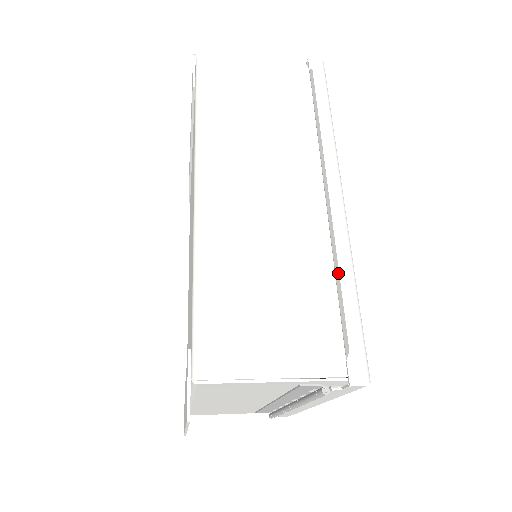
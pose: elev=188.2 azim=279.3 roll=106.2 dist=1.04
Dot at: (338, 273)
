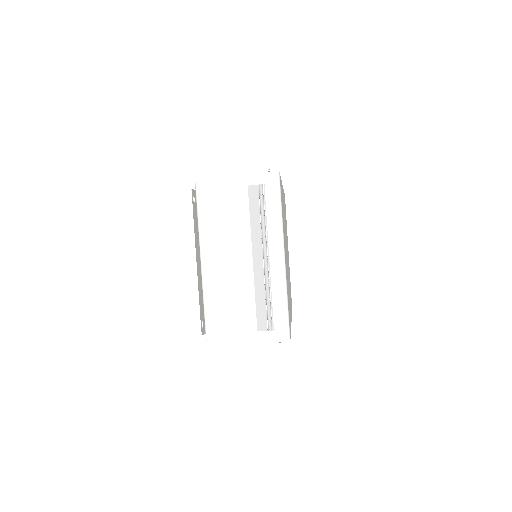
Dot at: occluded
